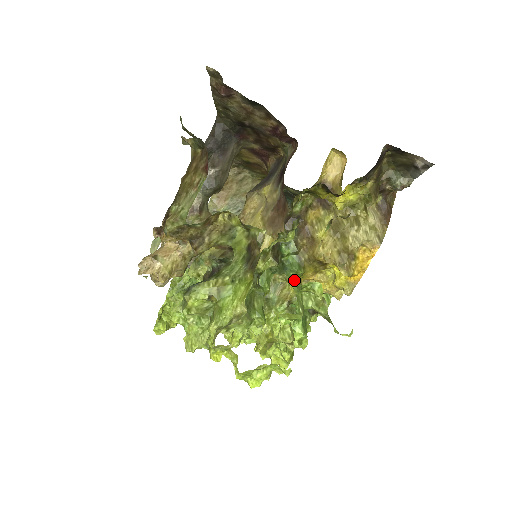
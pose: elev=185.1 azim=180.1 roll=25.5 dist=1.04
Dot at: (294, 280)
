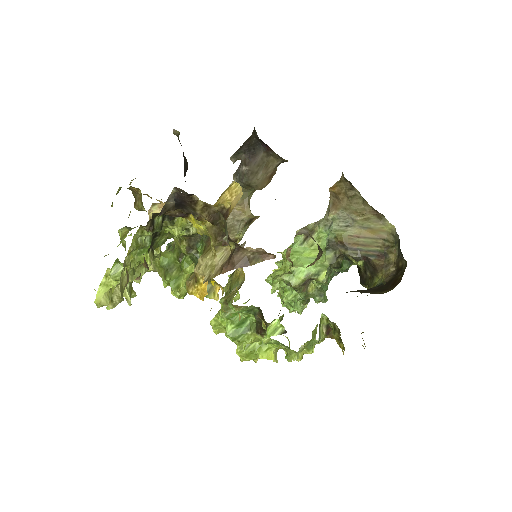
Dot at: occluded
